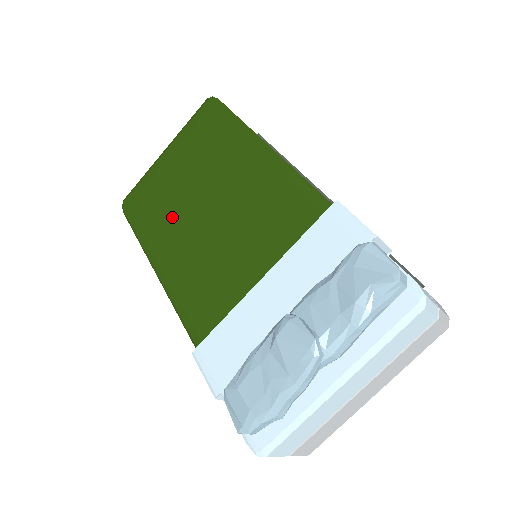
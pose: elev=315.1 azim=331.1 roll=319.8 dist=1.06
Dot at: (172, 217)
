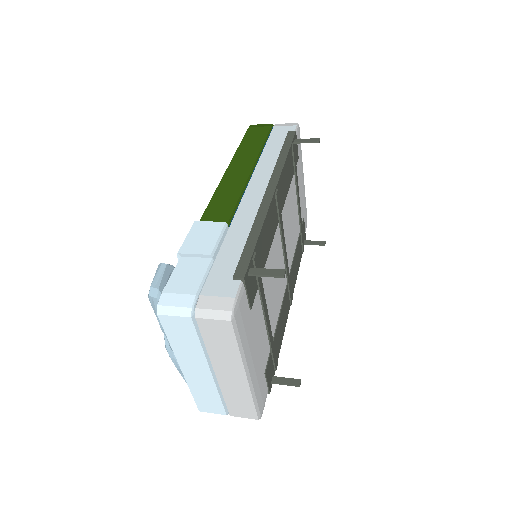
Dot at: occluded
